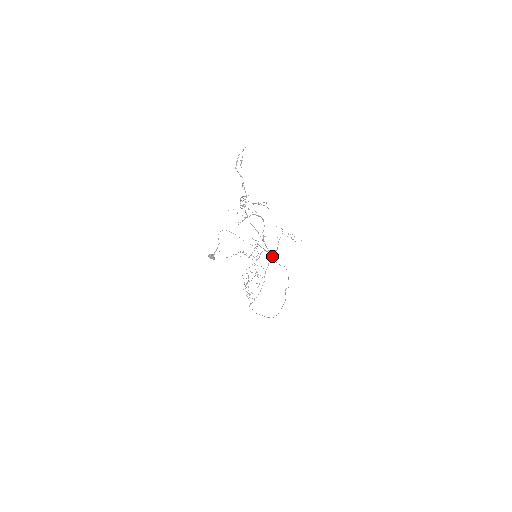
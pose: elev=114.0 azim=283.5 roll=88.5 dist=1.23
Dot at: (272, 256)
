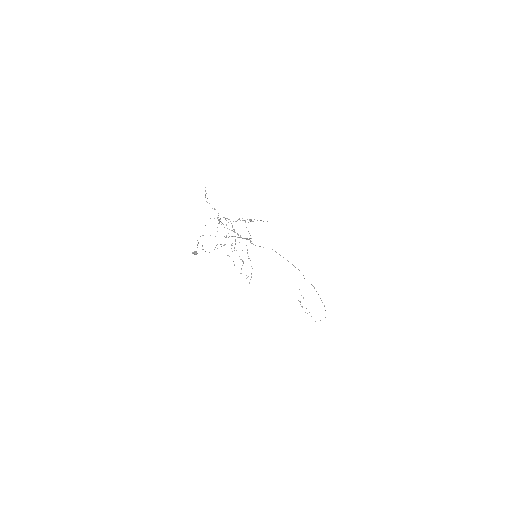
Dot at: occluded
